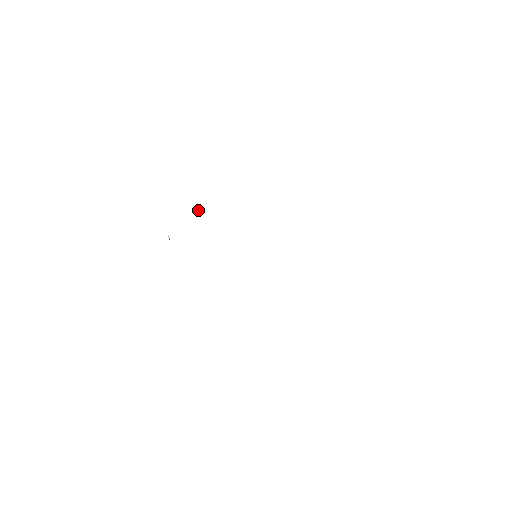
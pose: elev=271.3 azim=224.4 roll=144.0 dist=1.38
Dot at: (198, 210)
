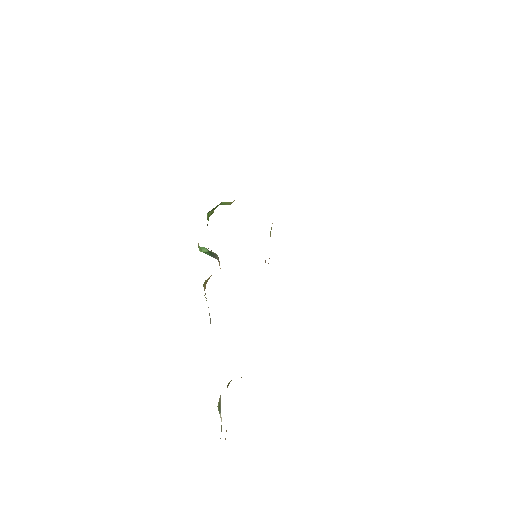
Dot at: (220, 203)
